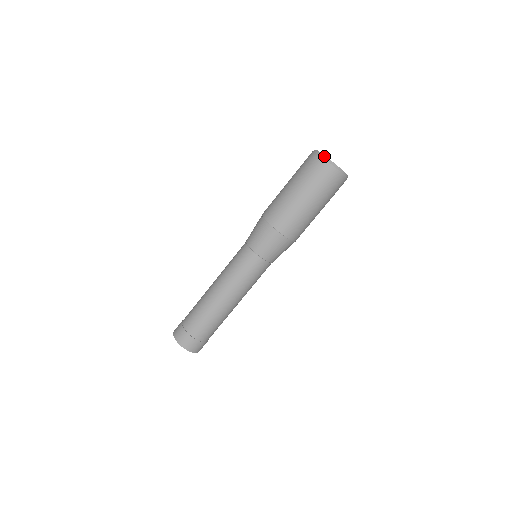
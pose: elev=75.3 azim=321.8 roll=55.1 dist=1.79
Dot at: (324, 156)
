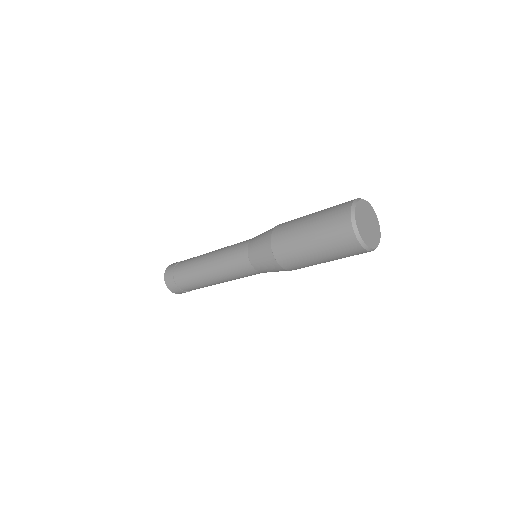
Dot at: (354, 223)
